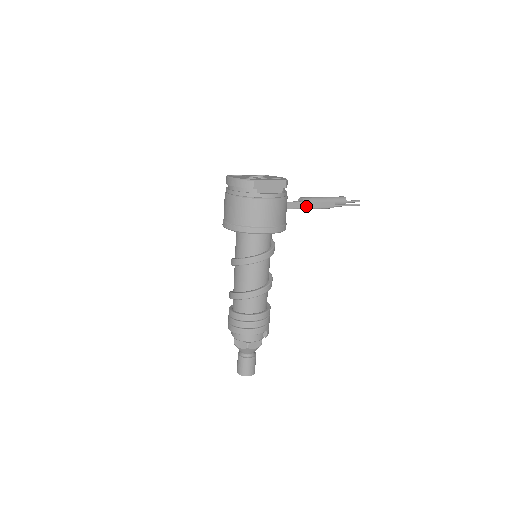
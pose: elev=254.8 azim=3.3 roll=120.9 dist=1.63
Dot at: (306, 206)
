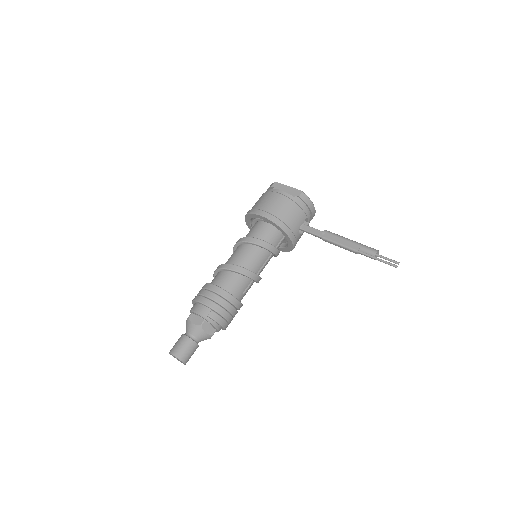
Dot at: (325, 236)
